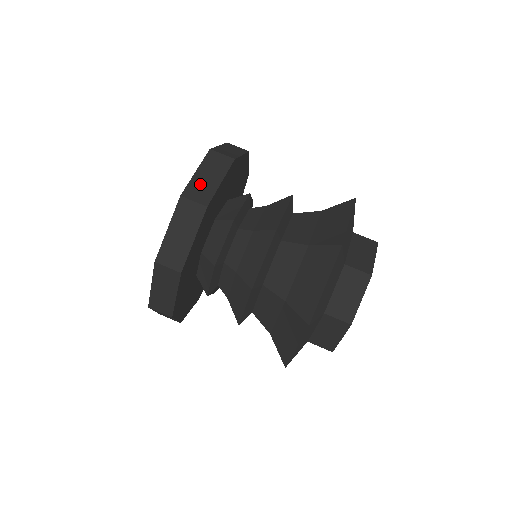
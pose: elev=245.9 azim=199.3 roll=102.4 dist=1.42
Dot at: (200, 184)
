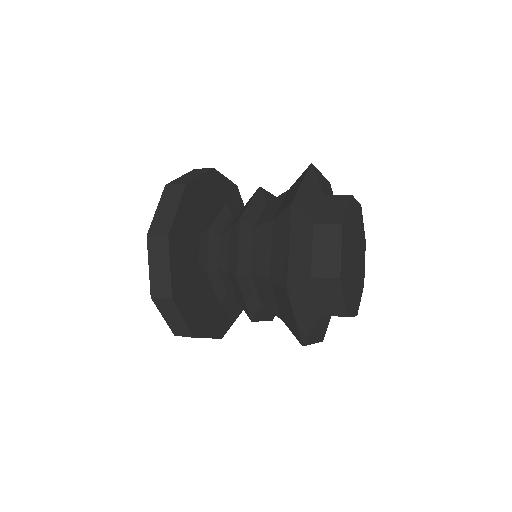
Dot at: (157, 279)
